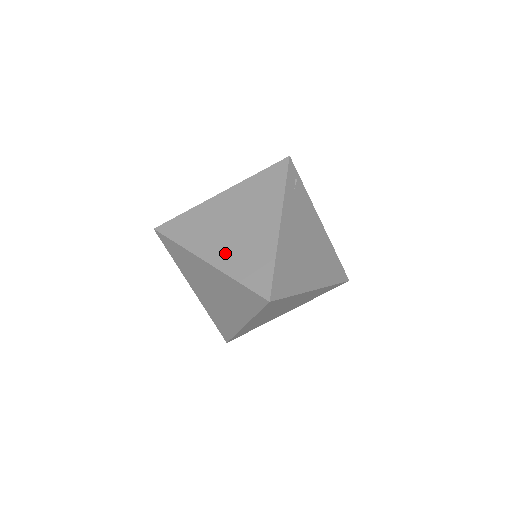
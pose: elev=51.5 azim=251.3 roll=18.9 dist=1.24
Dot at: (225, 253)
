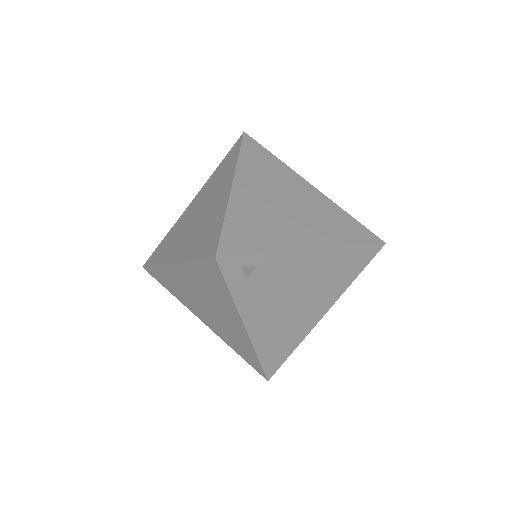
Dot at: (213, 325)
